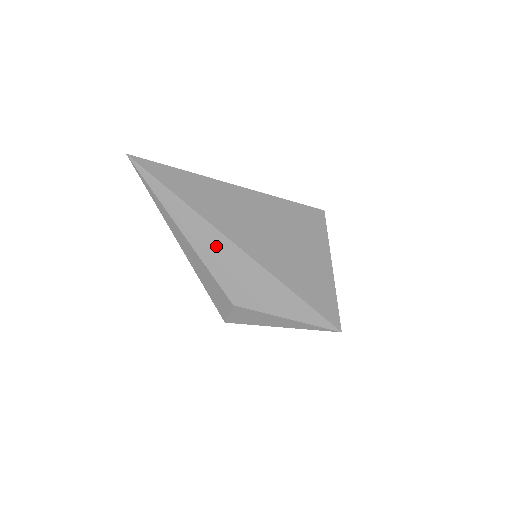
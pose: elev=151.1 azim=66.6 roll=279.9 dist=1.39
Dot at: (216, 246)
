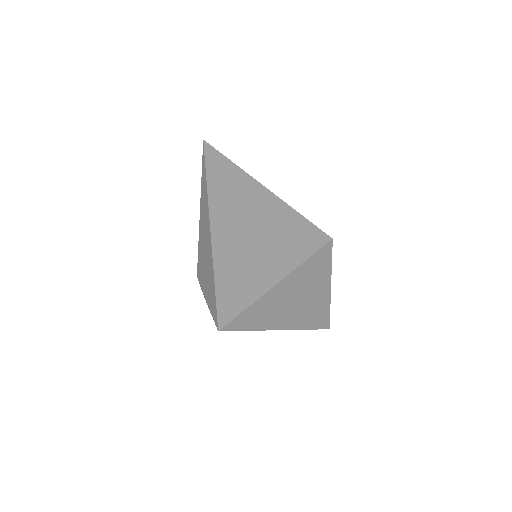
Dot at: (205, 221)
